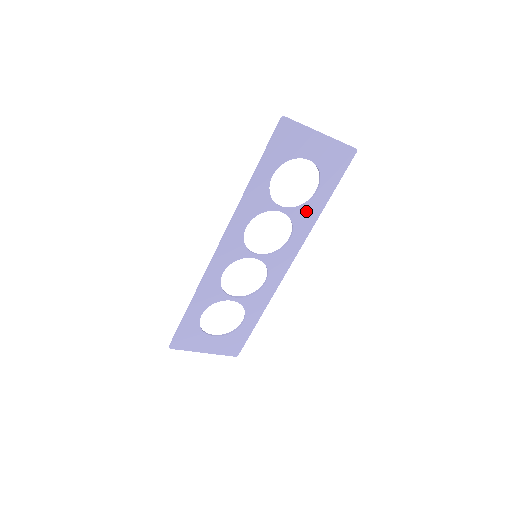
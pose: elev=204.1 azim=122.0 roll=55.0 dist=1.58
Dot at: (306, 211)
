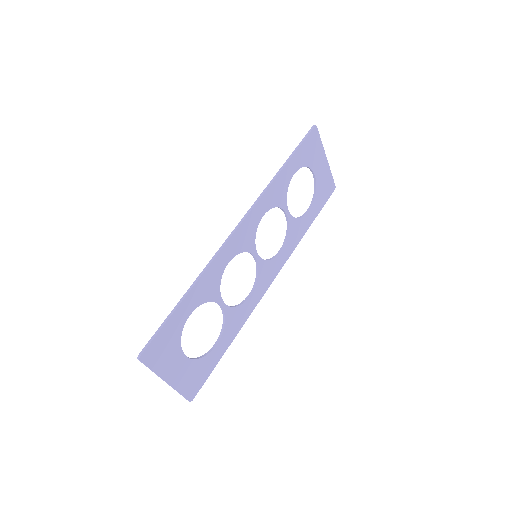
Dot at: (298, 226)
